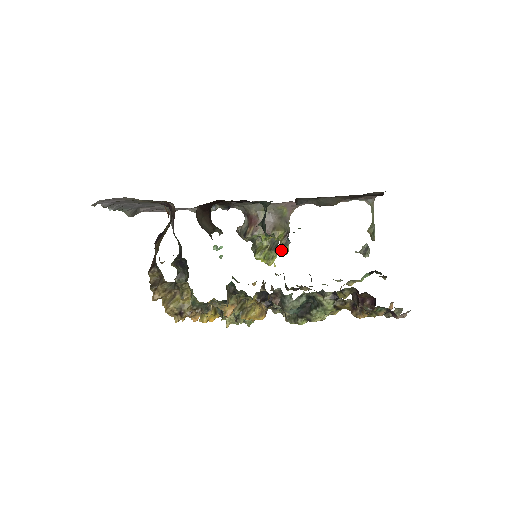
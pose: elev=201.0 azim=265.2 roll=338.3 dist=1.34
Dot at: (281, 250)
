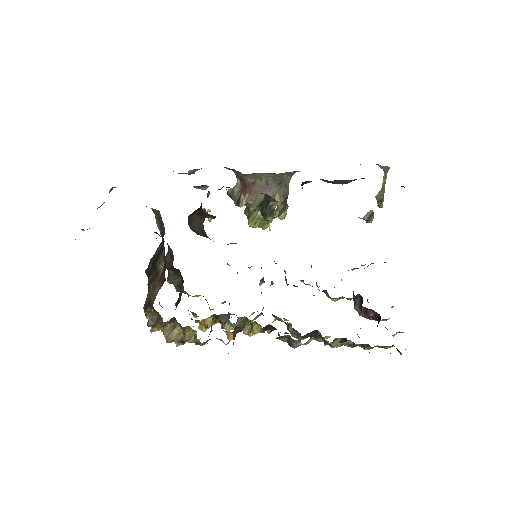
Dot at: (278, 216)
